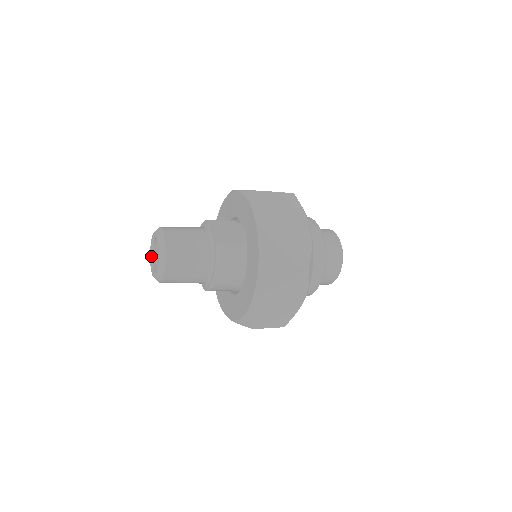
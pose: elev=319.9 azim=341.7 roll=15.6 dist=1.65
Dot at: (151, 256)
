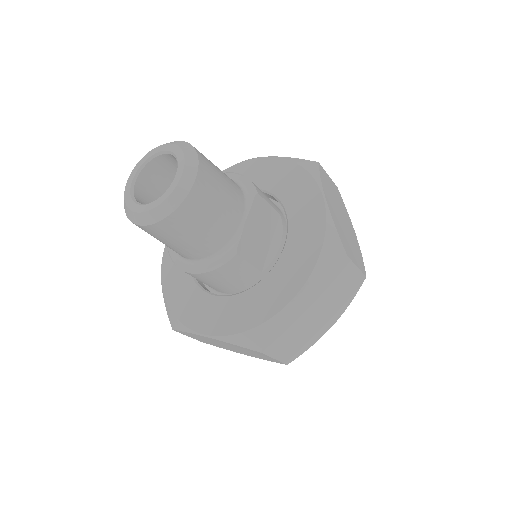
Dot at: (148, 159)
